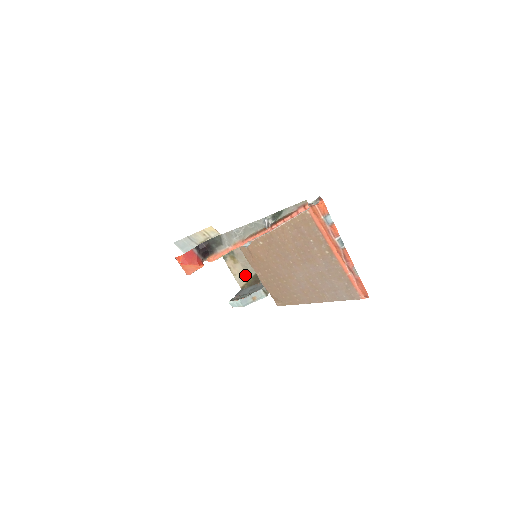
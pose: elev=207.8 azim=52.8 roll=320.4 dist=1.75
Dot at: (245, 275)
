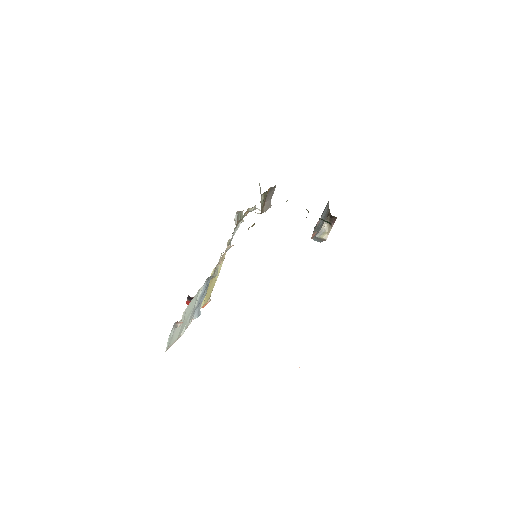
Dot at: occluded
